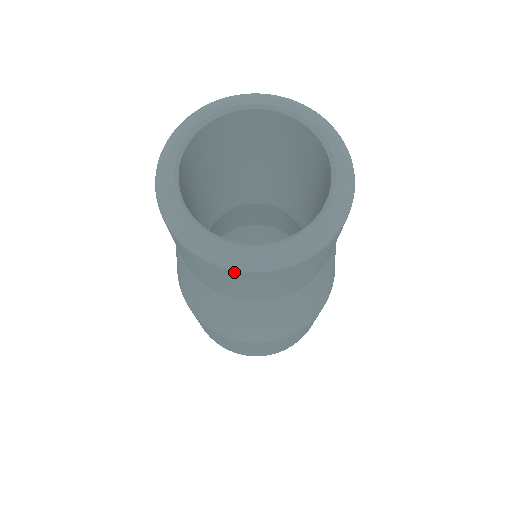
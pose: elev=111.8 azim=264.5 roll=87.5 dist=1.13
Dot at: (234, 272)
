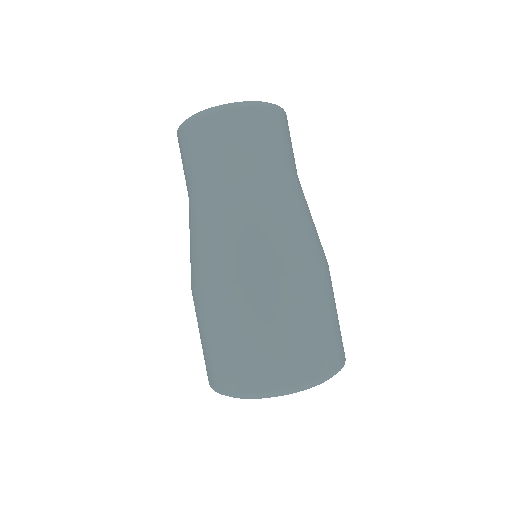
Dot at: (244, 110)
